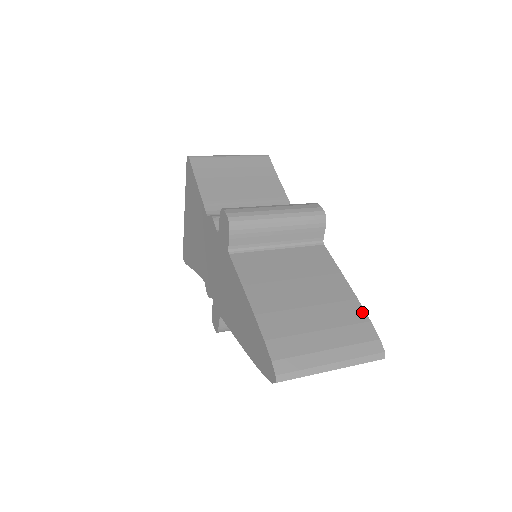
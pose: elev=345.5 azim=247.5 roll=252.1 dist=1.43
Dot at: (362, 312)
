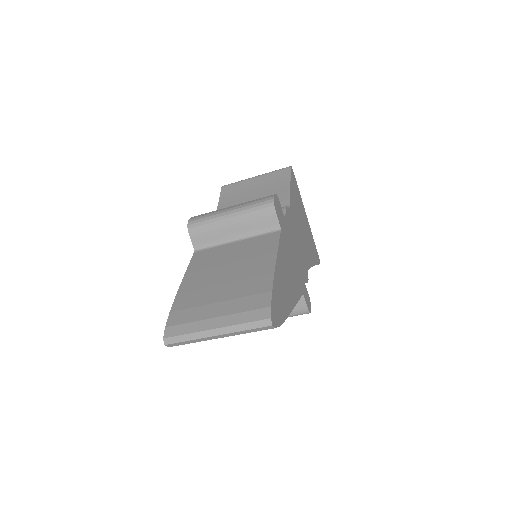
Dot at: (269, 284)
